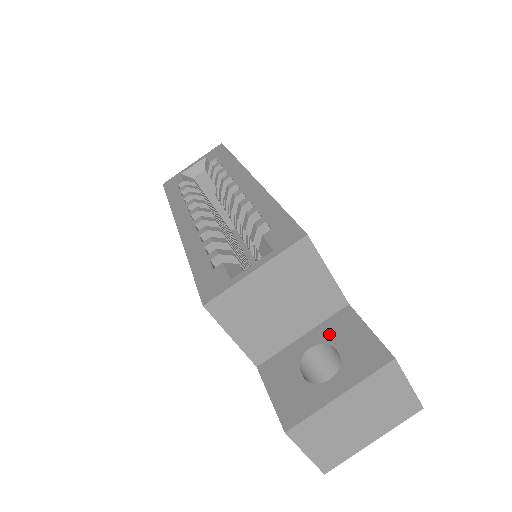
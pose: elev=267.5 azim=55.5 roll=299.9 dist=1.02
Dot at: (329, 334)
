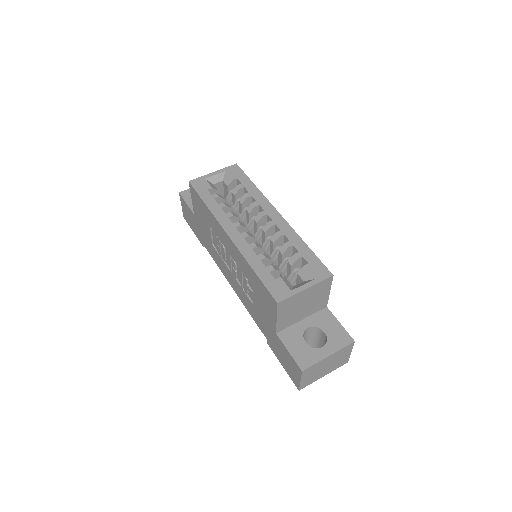
Dot at: (318, 322)
